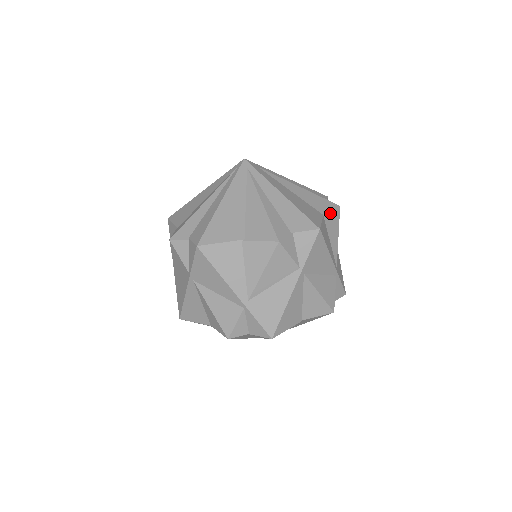
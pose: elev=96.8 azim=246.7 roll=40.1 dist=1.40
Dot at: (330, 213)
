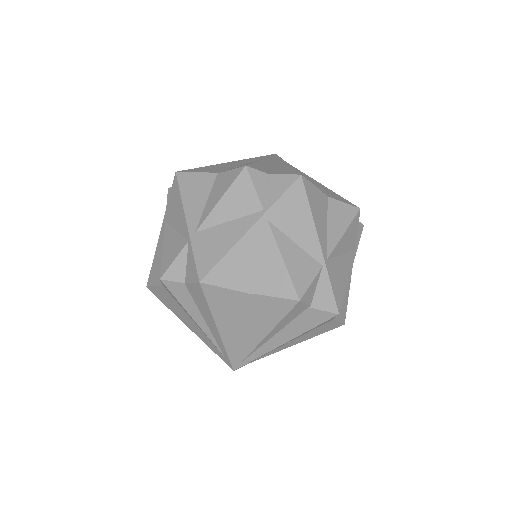
Dot at: (340, 202)
